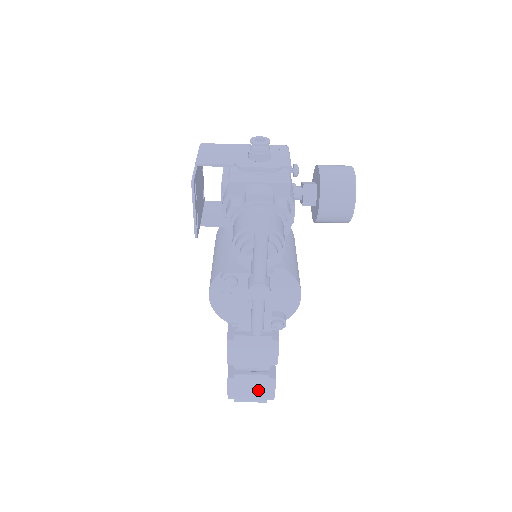
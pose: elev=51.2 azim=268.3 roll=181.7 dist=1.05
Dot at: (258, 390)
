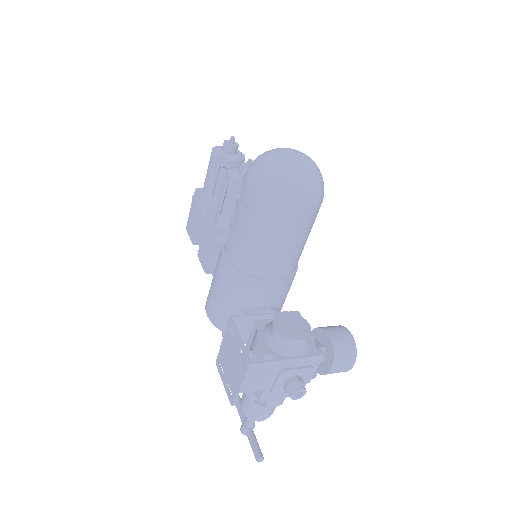
Dot at: occluded
